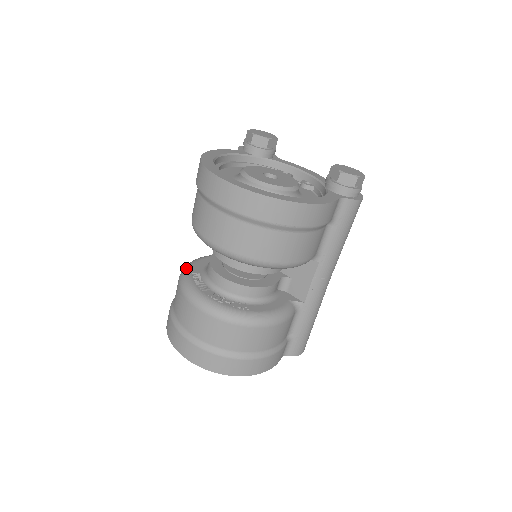
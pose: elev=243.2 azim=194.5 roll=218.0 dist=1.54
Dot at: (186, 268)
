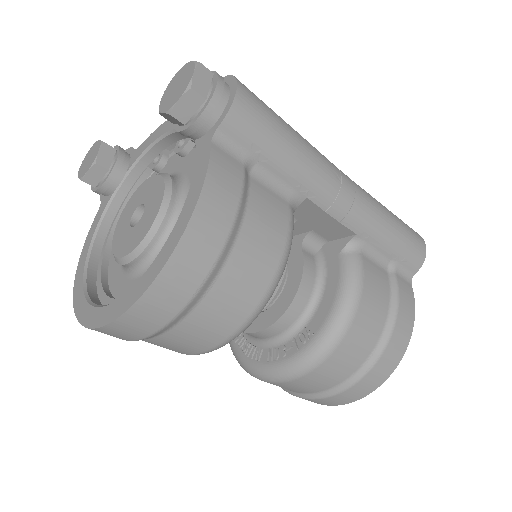
Dot at: occluded
